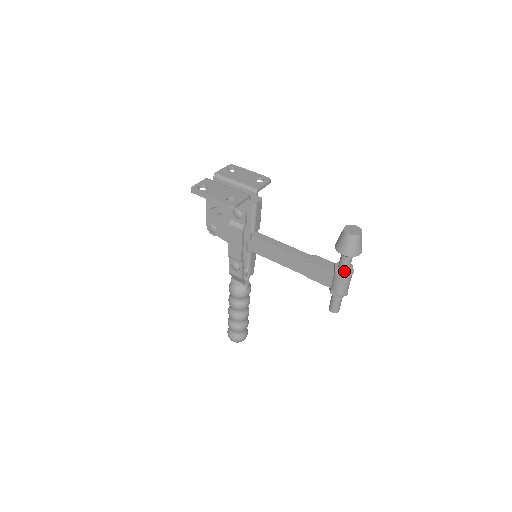
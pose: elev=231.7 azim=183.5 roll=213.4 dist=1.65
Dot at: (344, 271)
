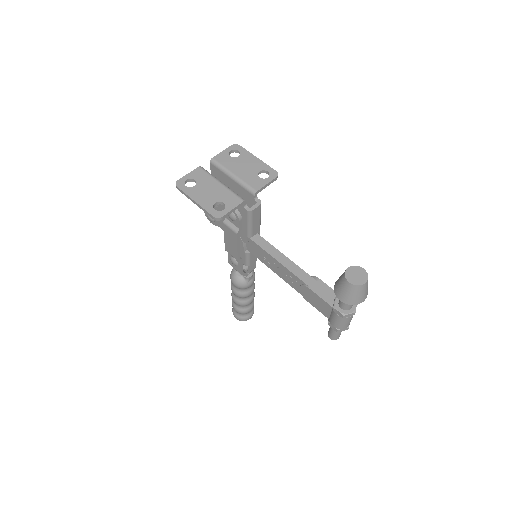
Dot at: (343, 311)
